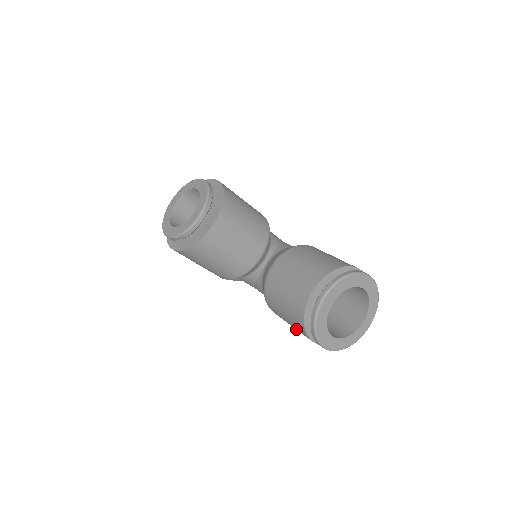
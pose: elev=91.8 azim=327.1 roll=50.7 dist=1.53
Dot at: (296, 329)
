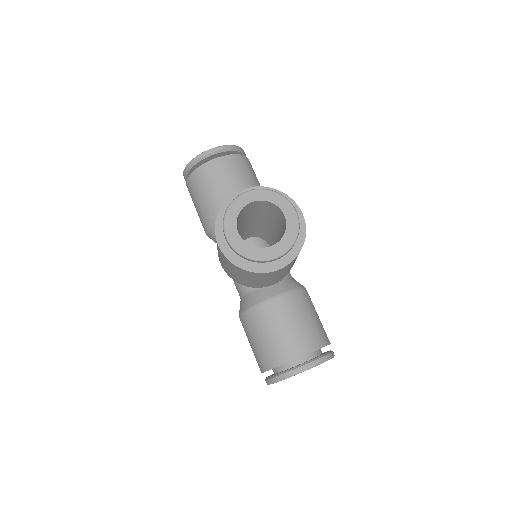
Dot at: (254, 352)
